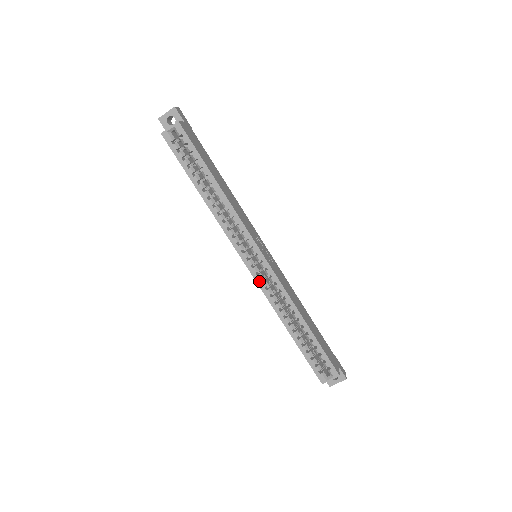
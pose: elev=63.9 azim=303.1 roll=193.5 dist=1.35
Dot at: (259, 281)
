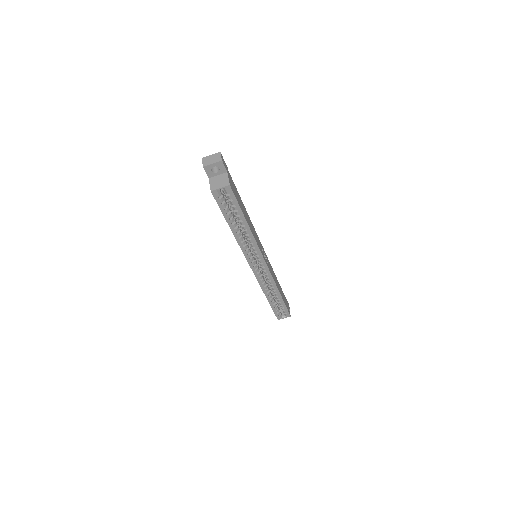
Dot at: (258, 277)
